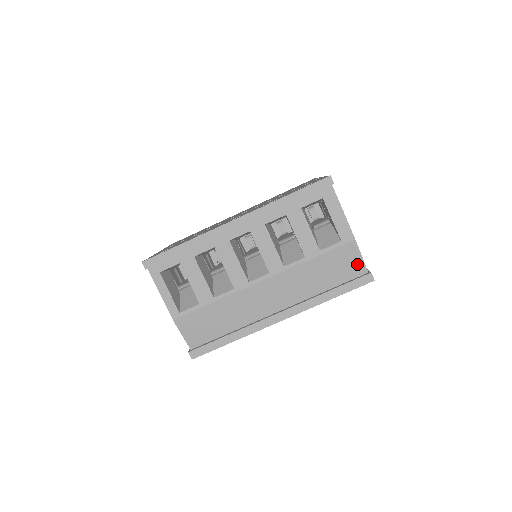
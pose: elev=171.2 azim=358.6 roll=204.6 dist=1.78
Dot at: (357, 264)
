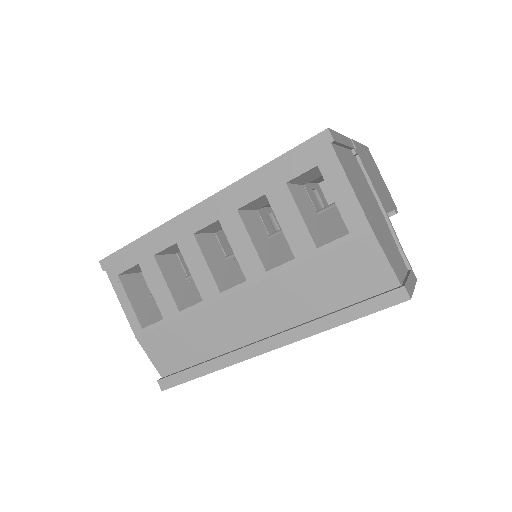
Dot at: (380, 271)
